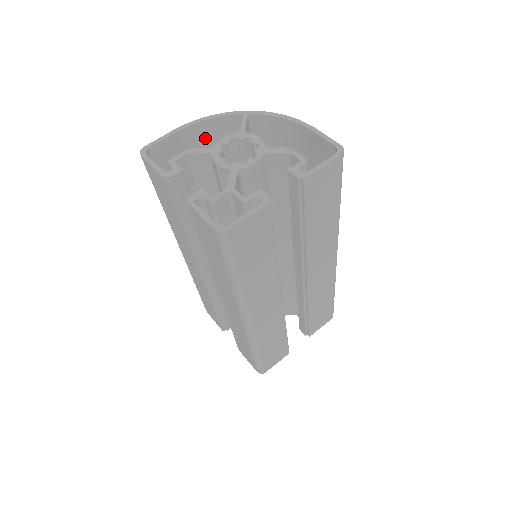
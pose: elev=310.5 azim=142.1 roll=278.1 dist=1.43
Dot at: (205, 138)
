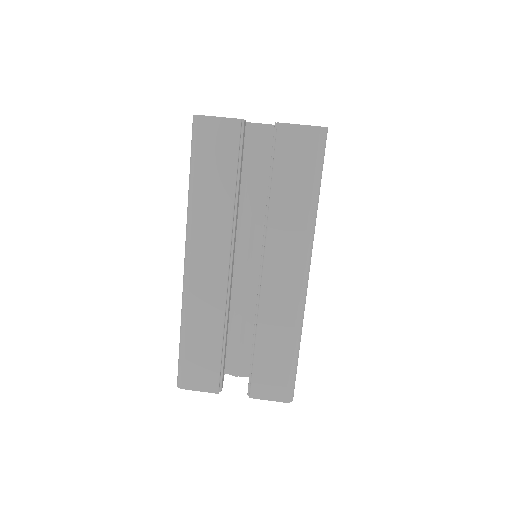
Dot at: occluded
